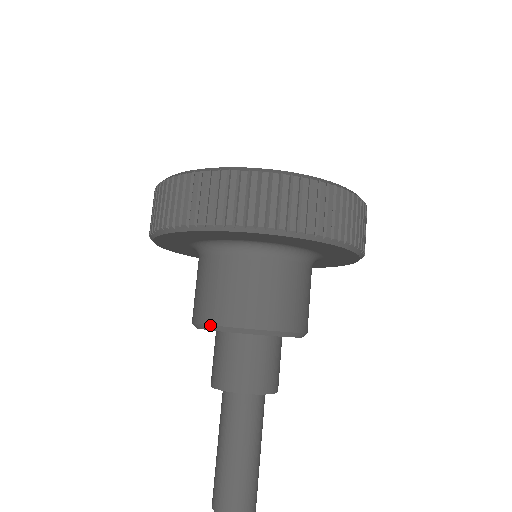
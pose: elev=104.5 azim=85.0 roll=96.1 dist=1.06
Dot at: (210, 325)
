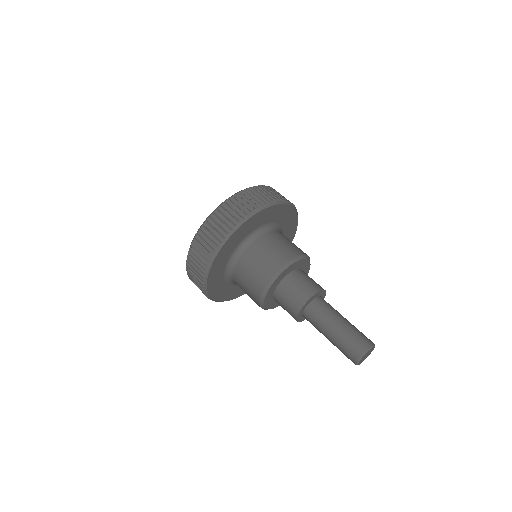
Dot at: (262, 293)
